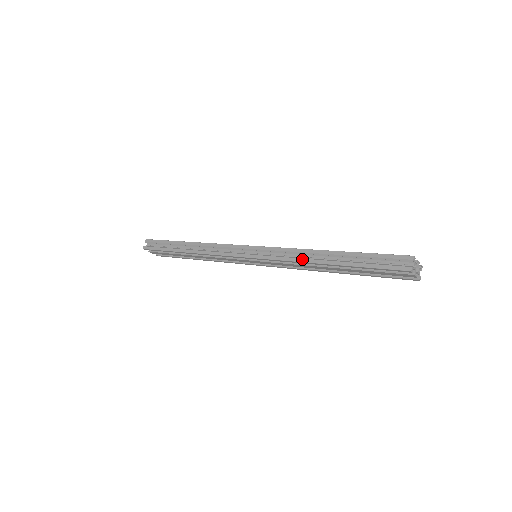
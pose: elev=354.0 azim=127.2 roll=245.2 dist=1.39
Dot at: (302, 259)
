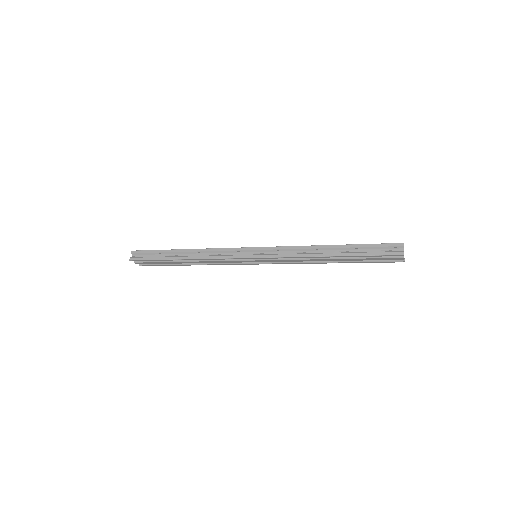
Dot at: (307, 254)
